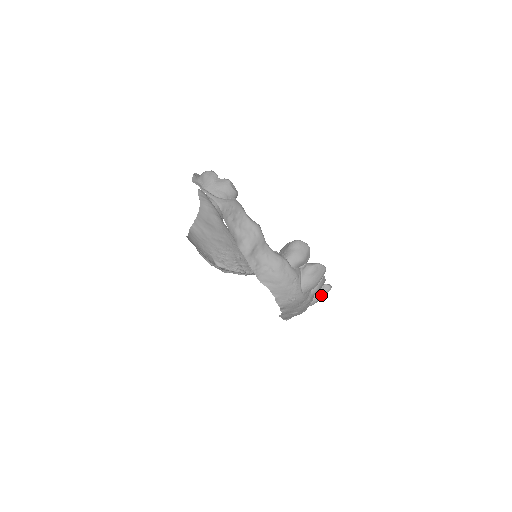
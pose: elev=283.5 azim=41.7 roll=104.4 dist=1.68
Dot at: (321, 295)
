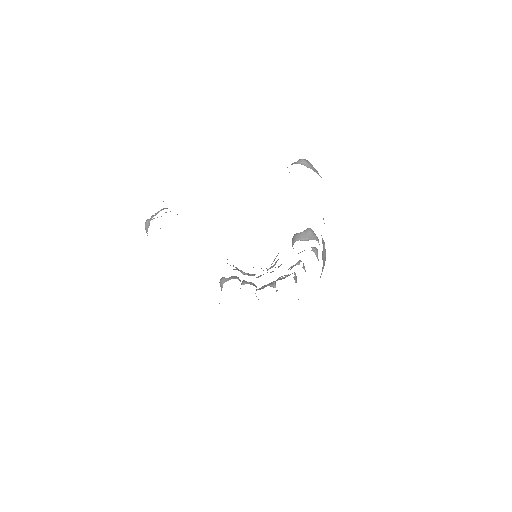
Dot at: (296, 281)
